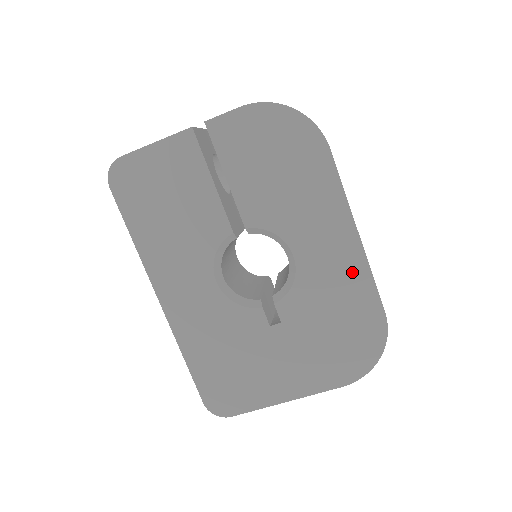
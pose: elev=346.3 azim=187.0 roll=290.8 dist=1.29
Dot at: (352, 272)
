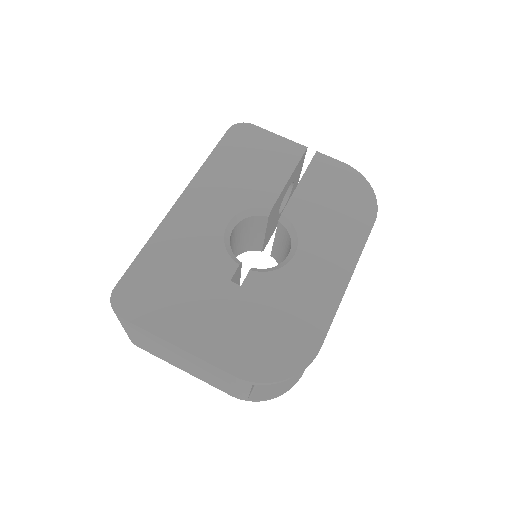
Dot at: (324, 298)
